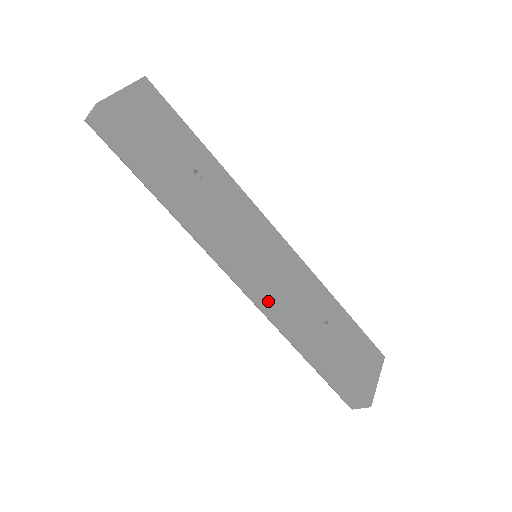
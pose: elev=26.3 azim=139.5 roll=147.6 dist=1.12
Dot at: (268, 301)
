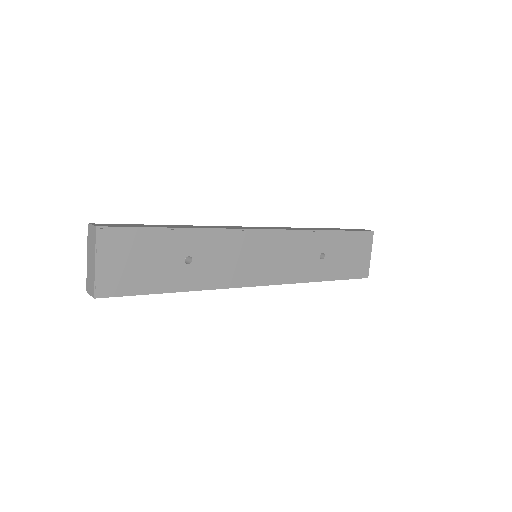
Dot at: occluded
